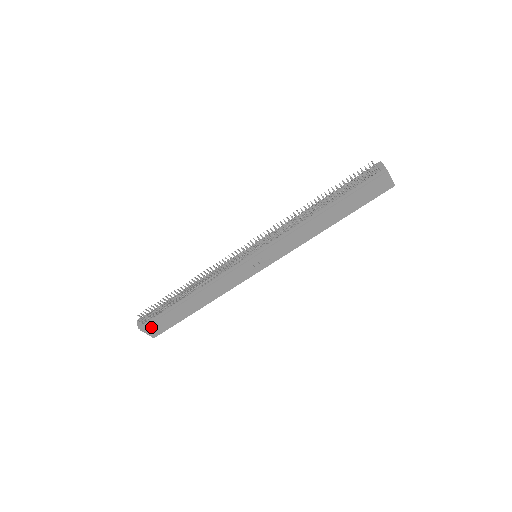
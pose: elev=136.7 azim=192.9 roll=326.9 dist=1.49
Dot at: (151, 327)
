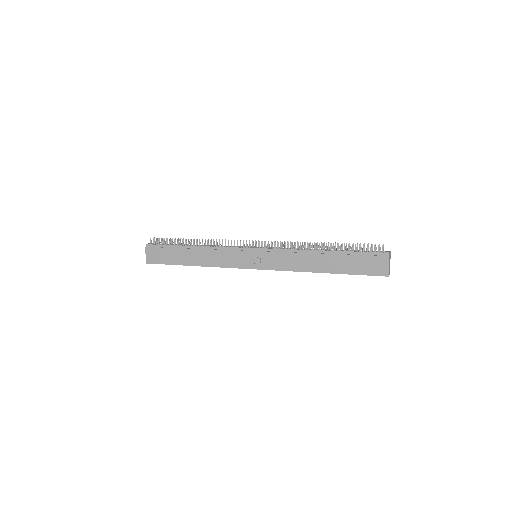
Dot at: (153, 251)
